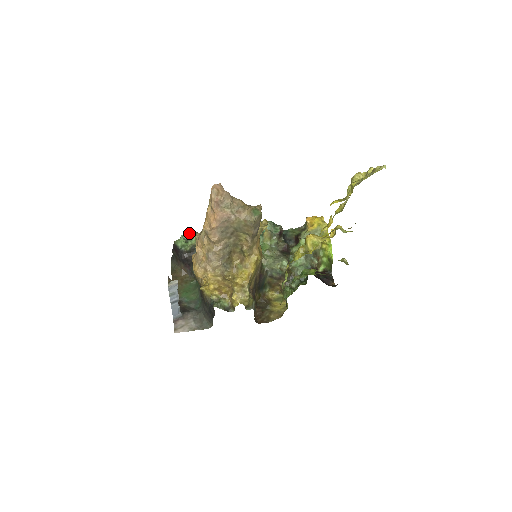
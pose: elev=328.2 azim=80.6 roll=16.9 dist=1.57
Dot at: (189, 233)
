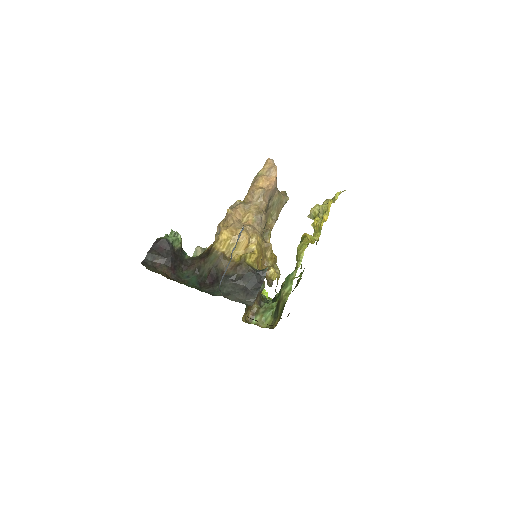
Dot at: (174, 234)
